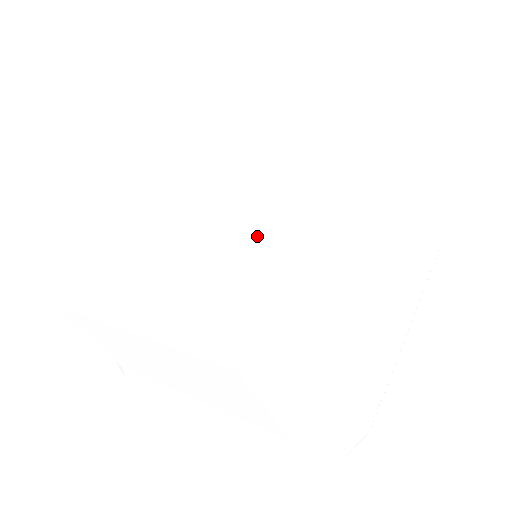
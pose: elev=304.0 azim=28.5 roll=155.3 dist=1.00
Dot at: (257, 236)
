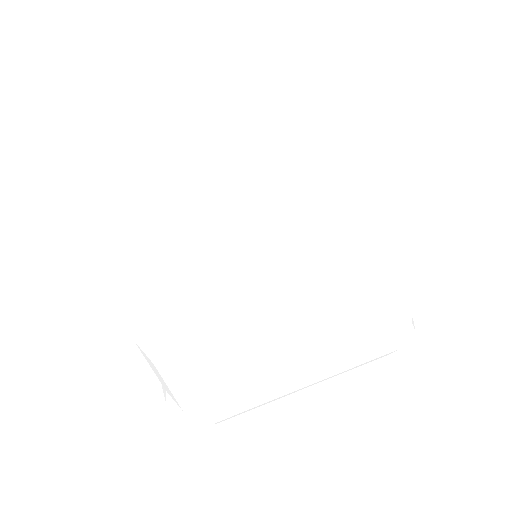
Dot at: (234, 261)
